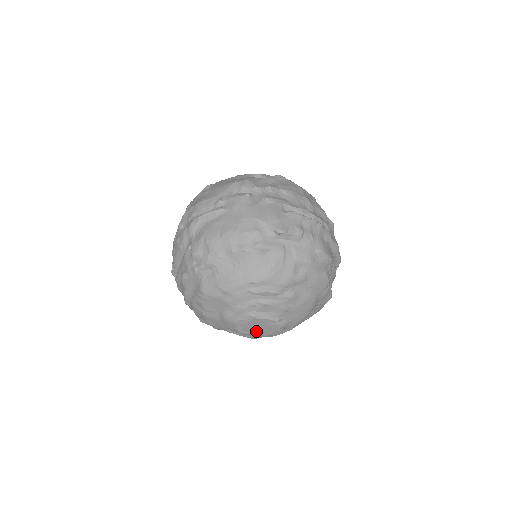
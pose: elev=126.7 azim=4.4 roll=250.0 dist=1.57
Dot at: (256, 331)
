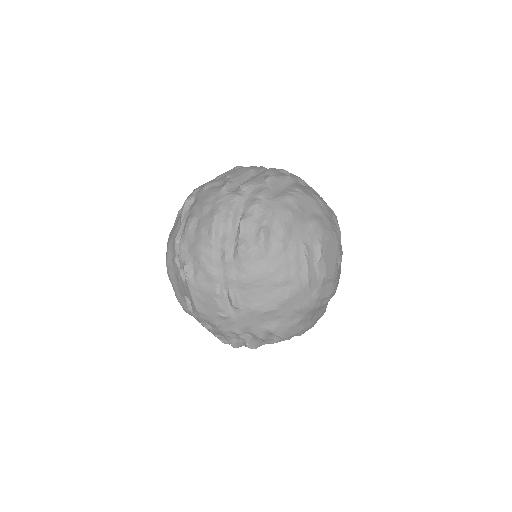
Dot at: (327, 259)
